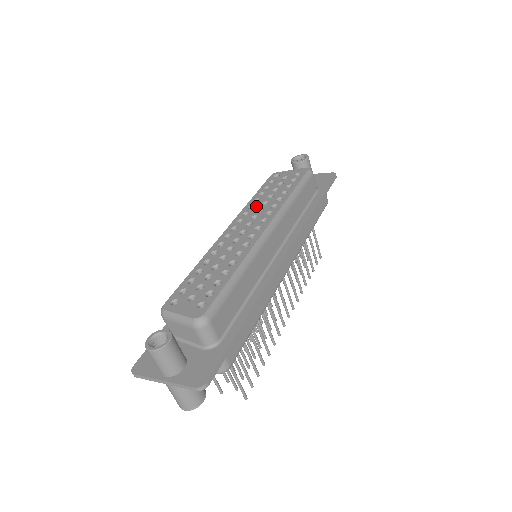
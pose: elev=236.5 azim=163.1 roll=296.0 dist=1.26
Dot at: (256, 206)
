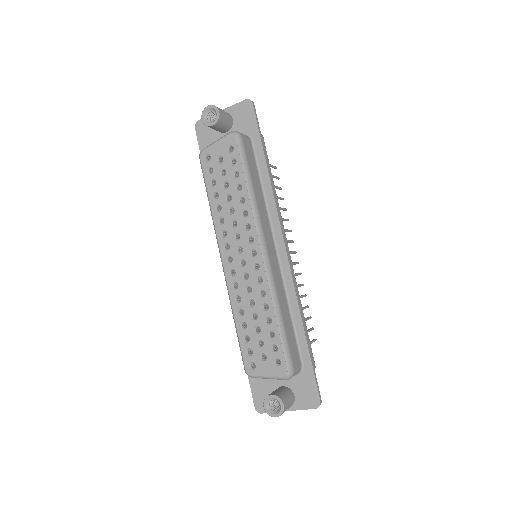
Dot at: (225, 219)
